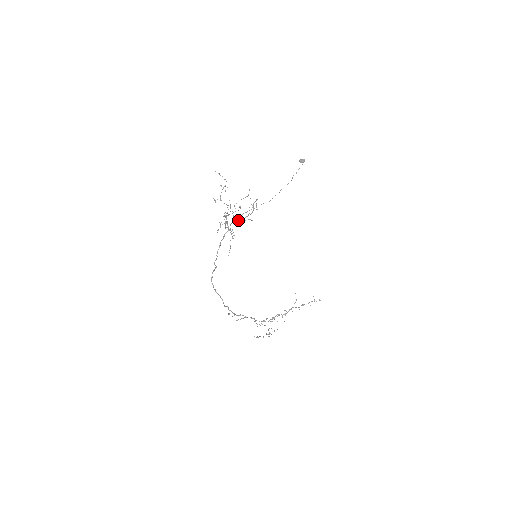
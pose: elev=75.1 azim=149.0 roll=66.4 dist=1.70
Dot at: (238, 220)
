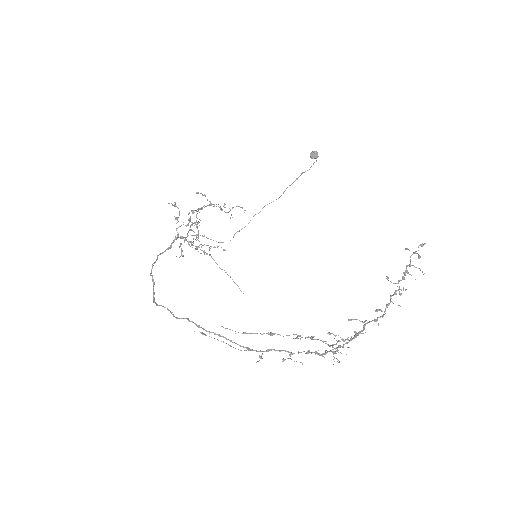
Dot at: (188, 223)
